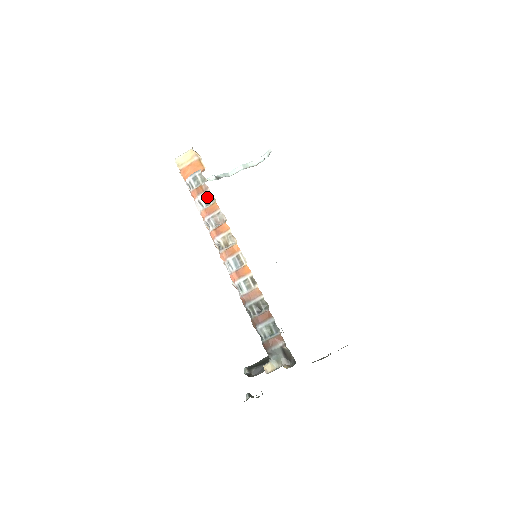
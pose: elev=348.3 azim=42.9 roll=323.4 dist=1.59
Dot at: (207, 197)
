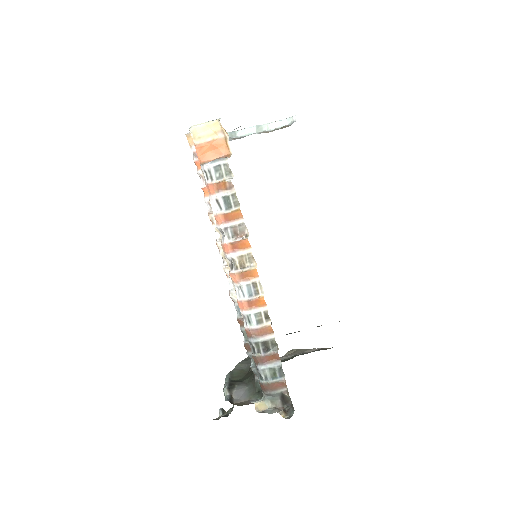
Dot at: (230, 199)
